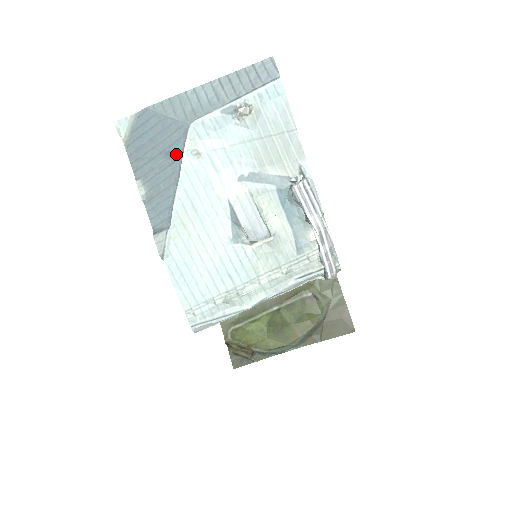
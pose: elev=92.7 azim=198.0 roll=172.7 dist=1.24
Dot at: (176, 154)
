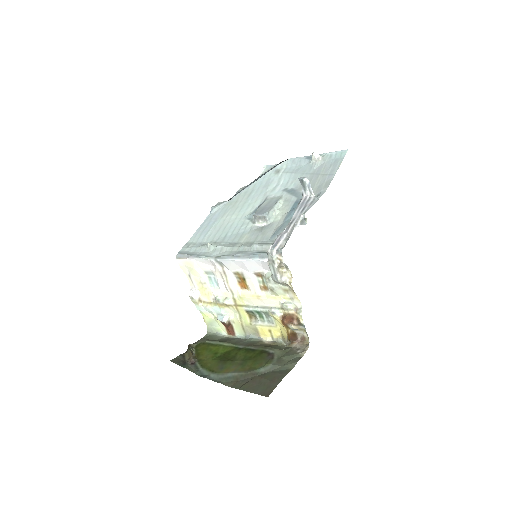
Dot at: occluded
